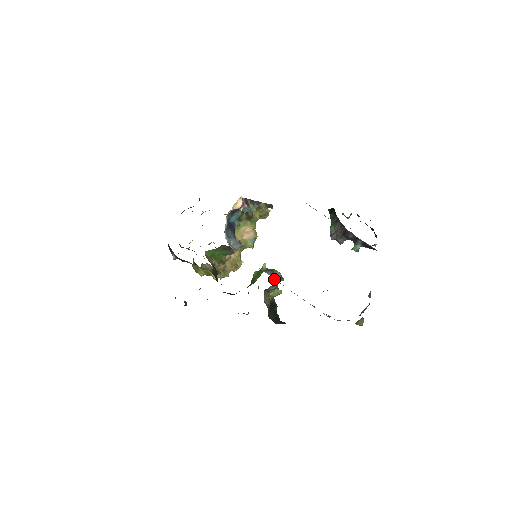
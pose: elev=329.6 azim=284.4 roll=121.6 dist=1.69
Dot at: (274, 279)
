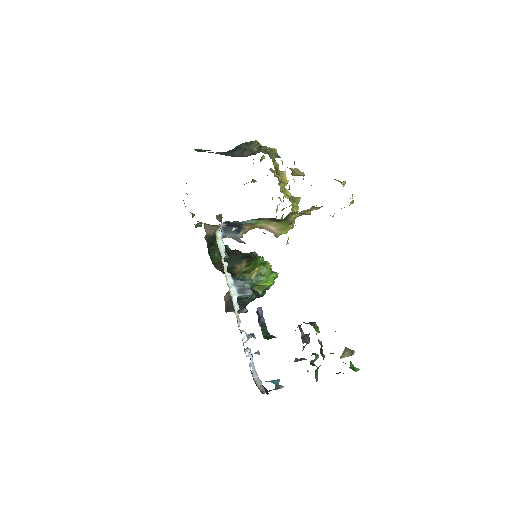
Dot at: (256, 285)
